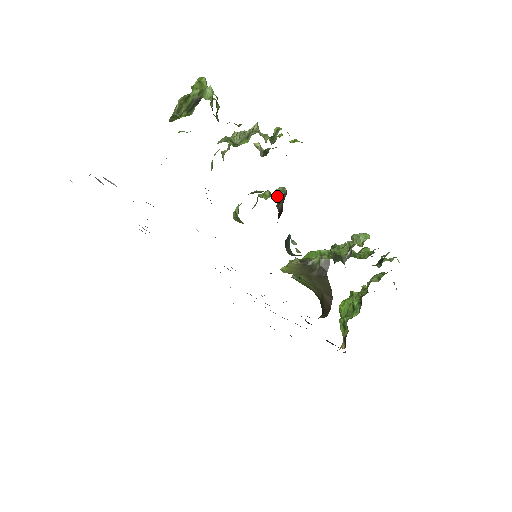
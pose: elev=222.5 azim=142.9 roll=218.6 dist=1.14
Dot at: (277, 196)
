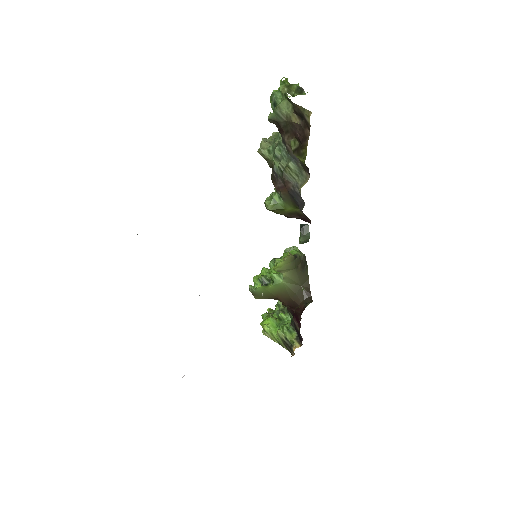
Dot at: occluded
